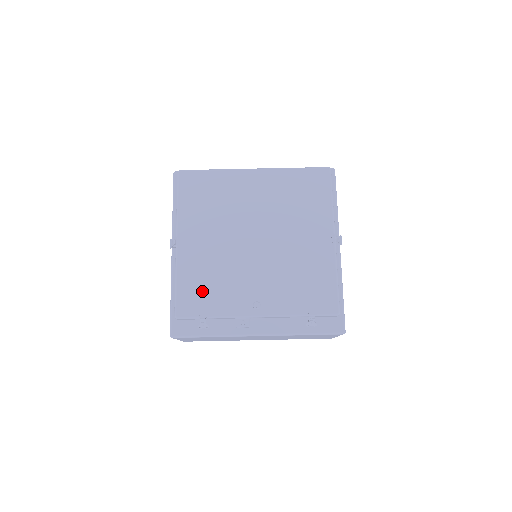
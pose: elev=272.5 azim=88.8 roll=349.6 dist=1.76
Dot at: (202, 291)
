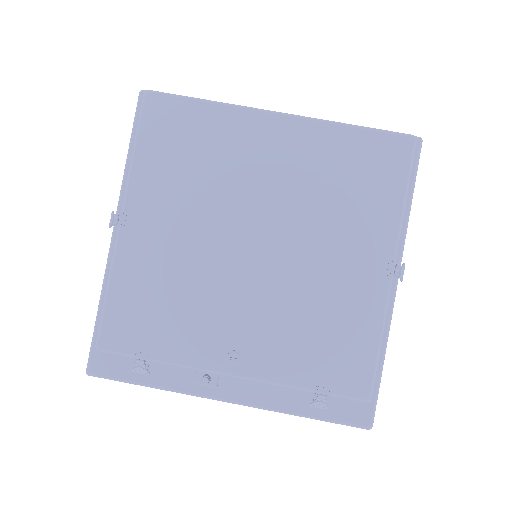
Dot at: (147, 314)
